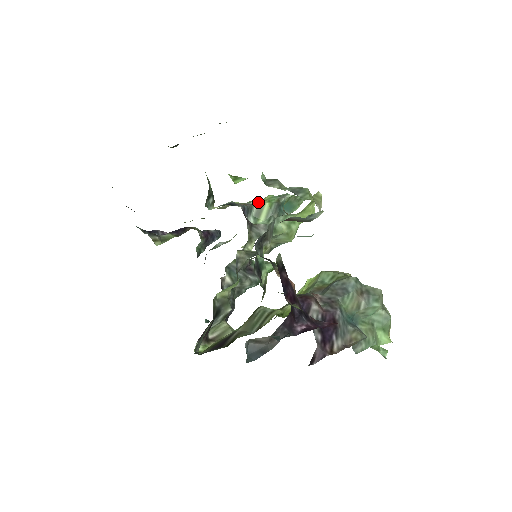
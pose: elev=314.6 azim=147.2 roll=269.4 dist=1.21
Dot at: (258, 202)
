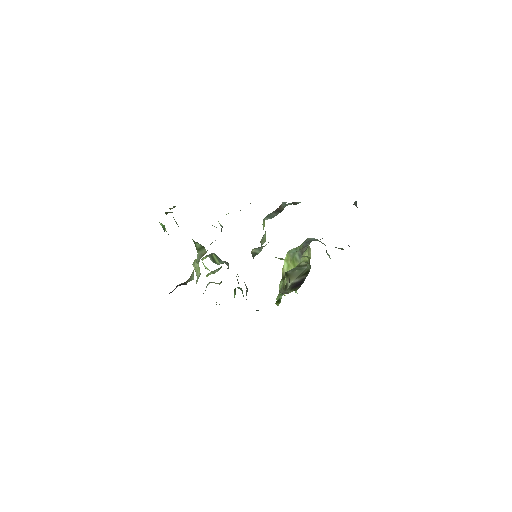
Dot at: (208, 255)
